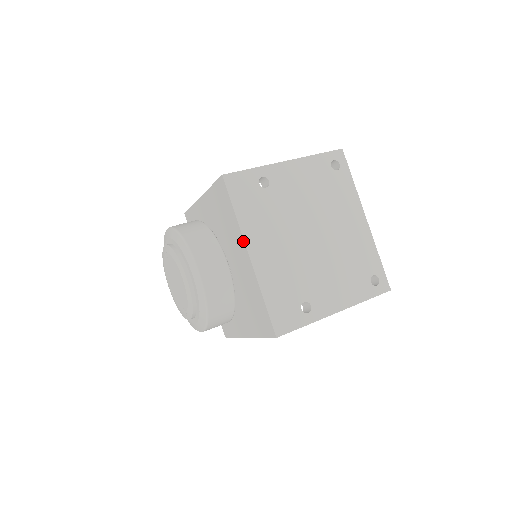
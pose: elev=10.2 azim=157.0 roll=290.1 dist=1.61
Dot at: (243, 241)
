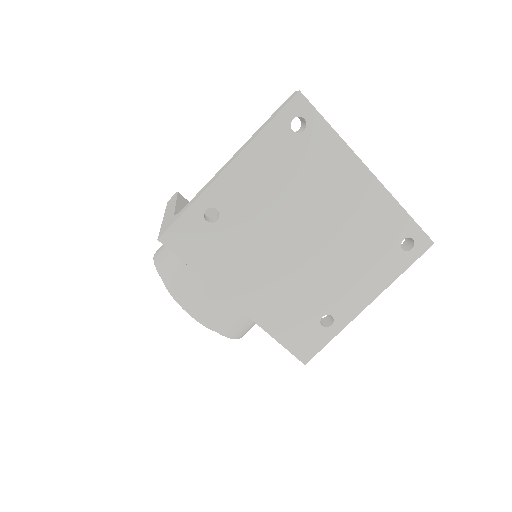
Dot at: occluded
